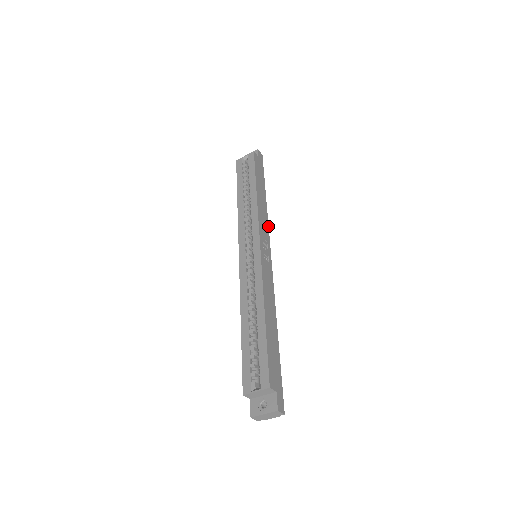
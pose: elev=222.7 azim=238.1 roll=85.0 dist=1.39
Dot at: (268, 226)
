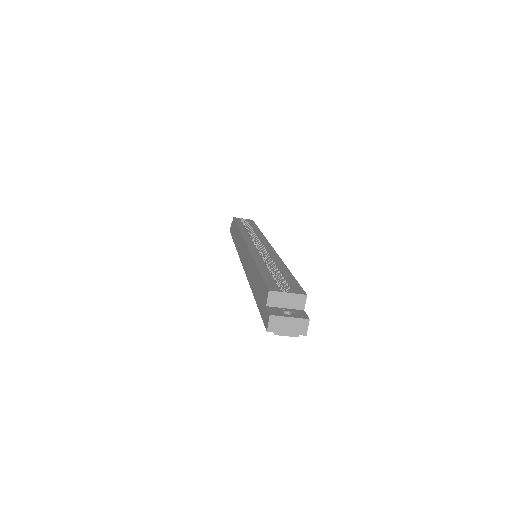
Dot at: occluded
